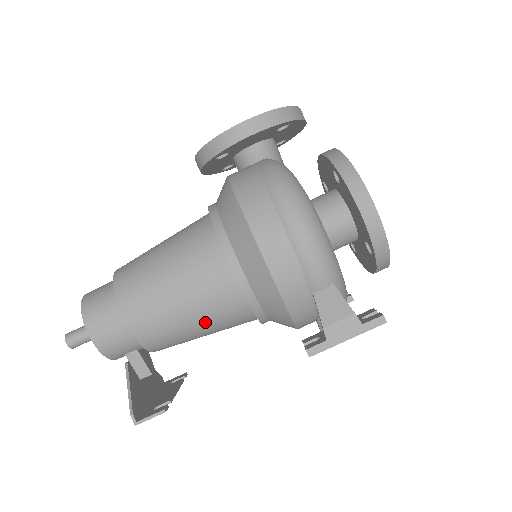
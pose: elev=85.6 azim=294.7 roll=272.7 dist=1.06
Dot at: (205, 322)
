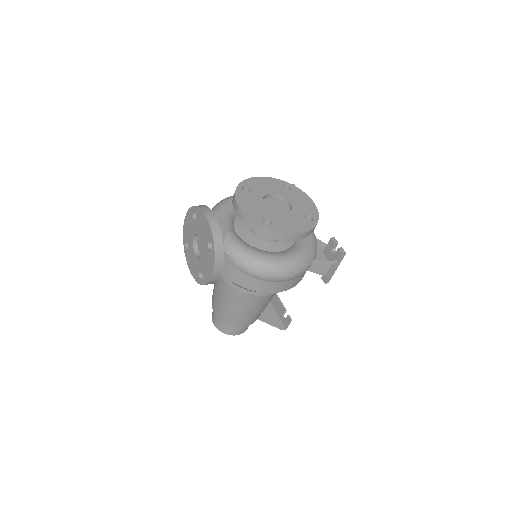
Dot at: occluded
